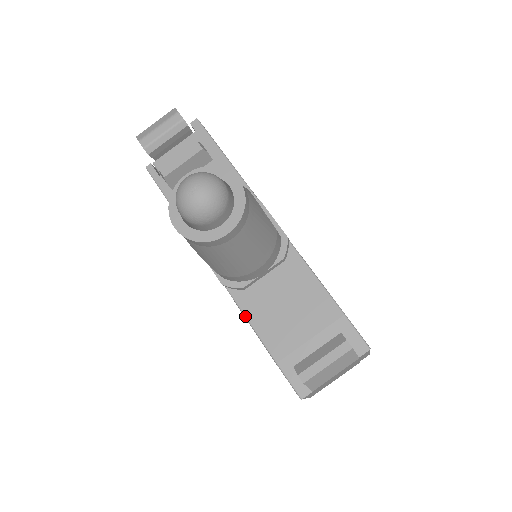
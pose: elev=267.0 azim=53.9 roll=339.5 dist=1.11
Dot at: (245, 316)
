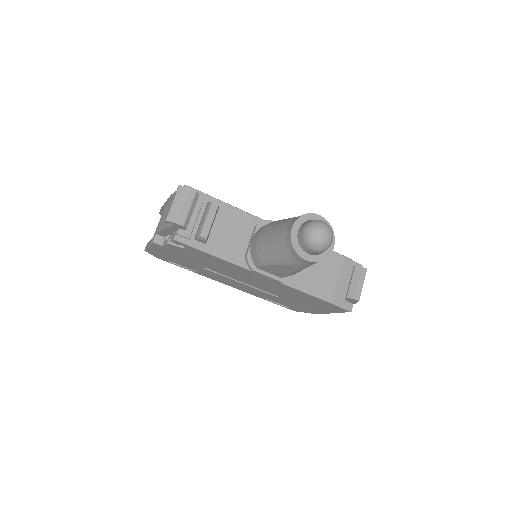
Dot at: (302, 291)
